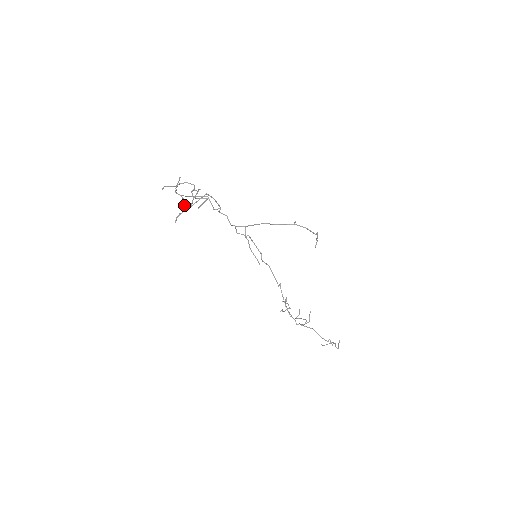
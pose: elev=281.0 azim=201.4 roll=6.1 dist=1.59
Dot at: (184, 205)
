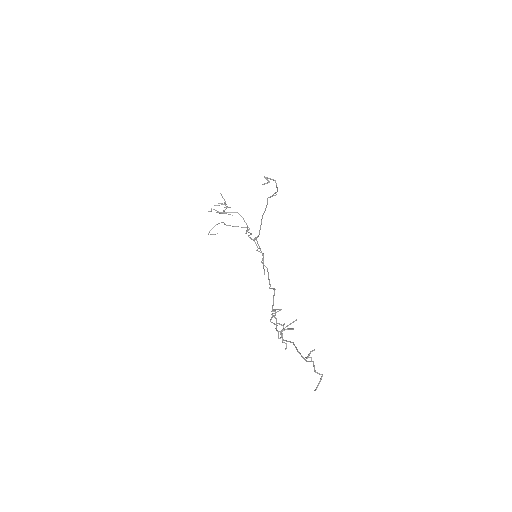
Dot at: (219, 223)
